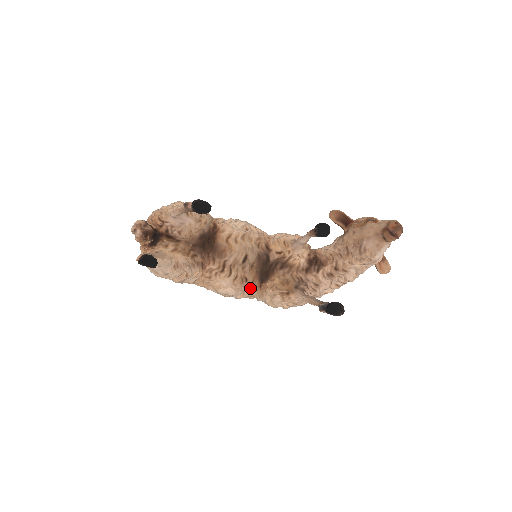
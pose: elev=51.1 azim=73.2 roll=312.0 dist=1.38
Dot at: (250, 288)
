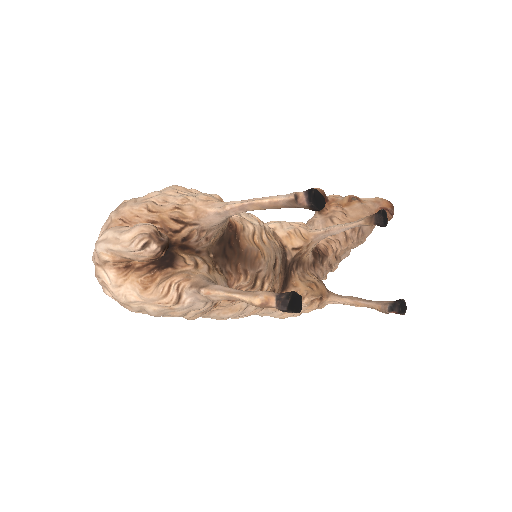
Dot at: occluded
